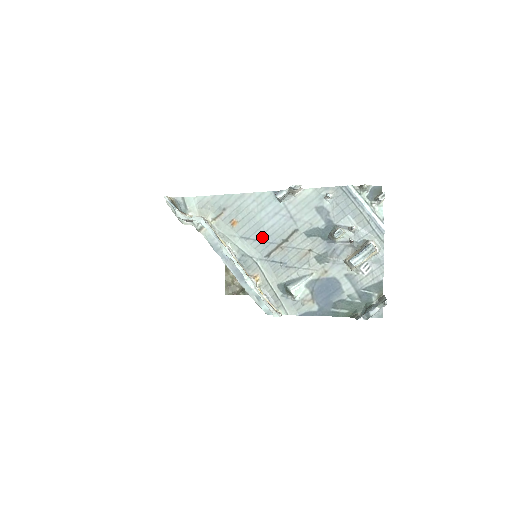
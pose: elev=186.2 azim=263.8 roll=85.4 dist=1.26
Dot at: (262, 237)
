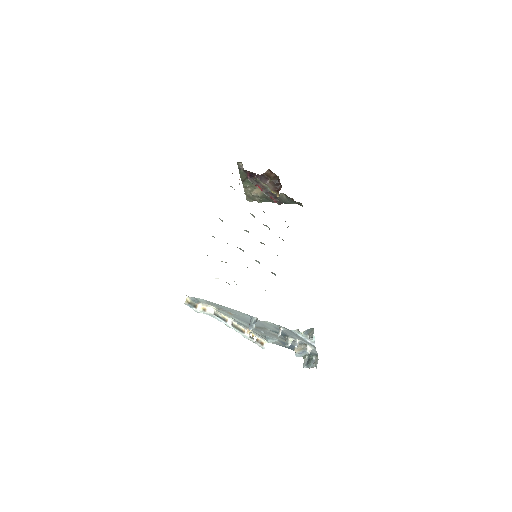
Dot at: (248, 322)
